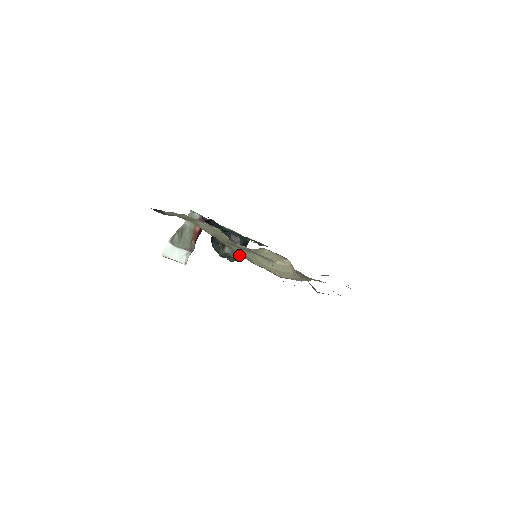
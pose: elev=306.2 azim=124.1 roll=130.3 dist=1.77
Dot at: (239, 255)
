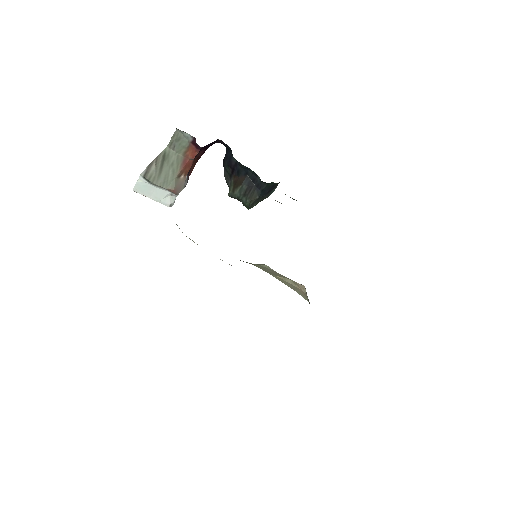
Dot at: (261, 200)
